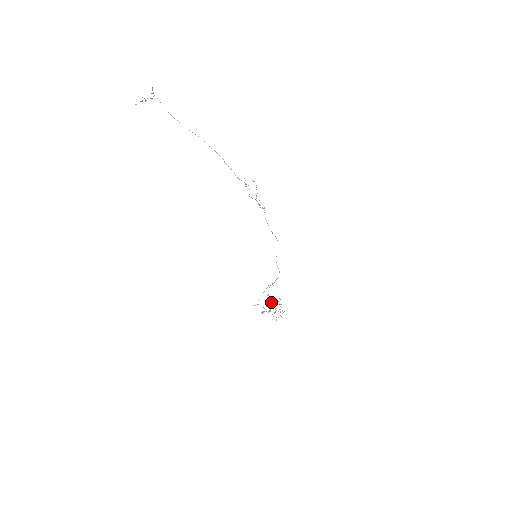
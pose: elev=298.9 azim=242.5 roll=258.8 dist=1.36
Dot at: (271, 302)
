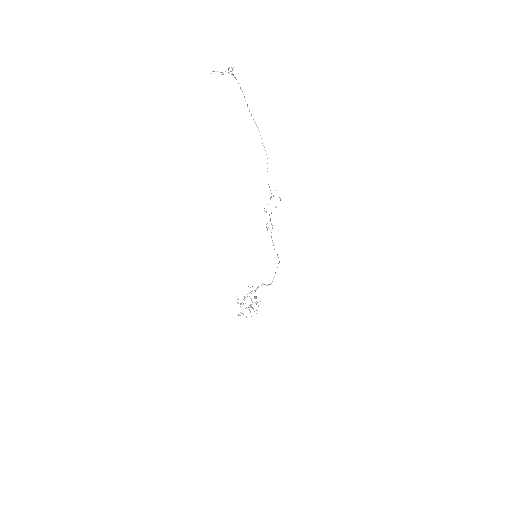
Dot at: (250, 298)
